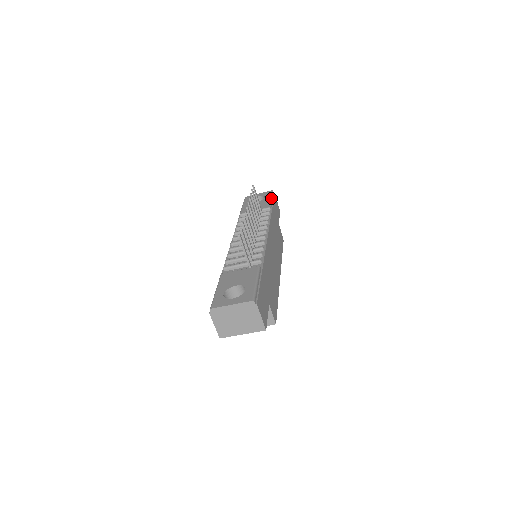
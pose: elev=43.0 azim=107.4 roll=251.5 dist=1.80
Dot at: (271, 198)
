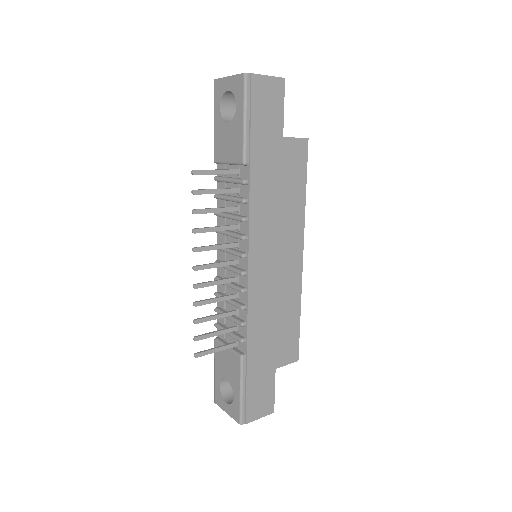
Dot at: (244, 118)
